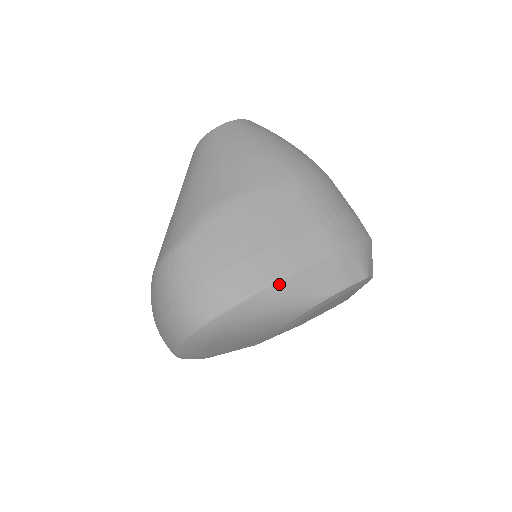
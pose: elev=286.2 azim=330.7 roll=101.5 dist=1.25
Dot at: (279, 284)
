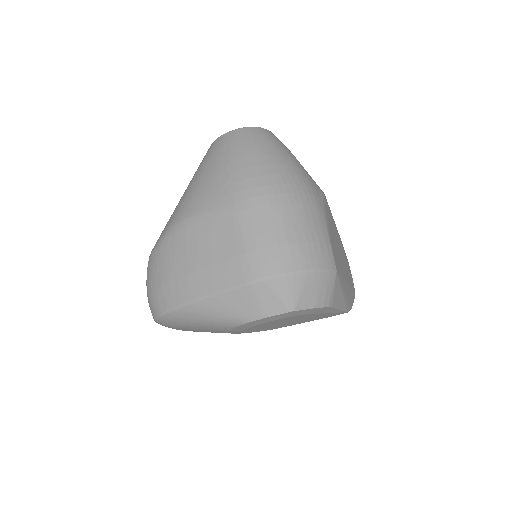
Dot at: (199, 303)
